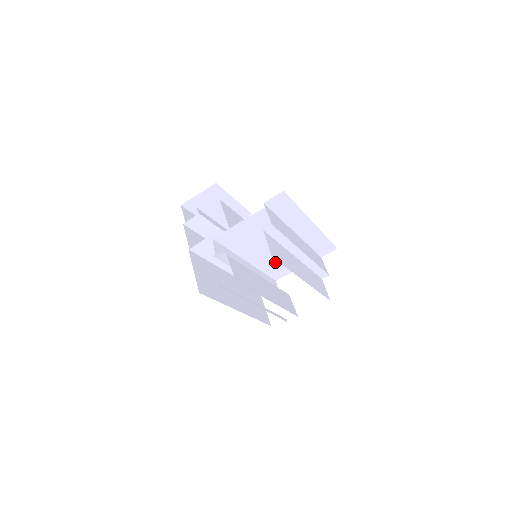
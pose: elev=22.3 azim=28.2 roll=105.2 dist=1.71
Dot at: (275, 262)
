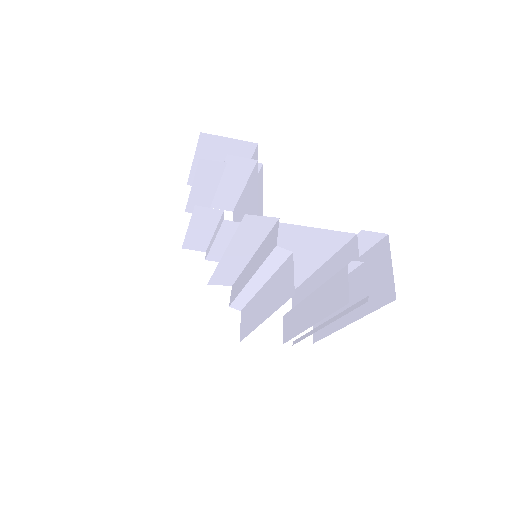
Dot at: occluded
